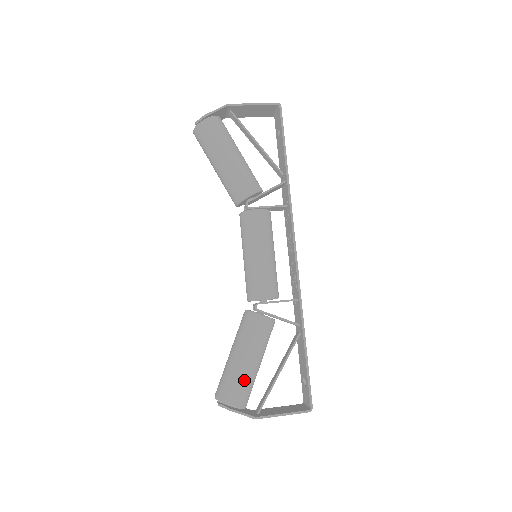
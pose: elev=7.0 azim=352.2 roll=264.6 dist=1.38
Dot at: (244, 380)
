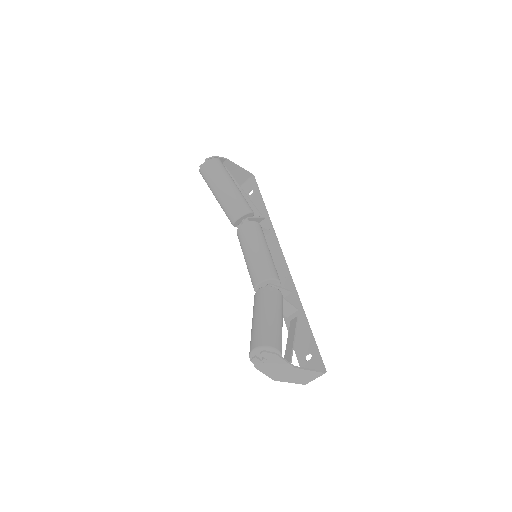
Dot at: (280, 332)
